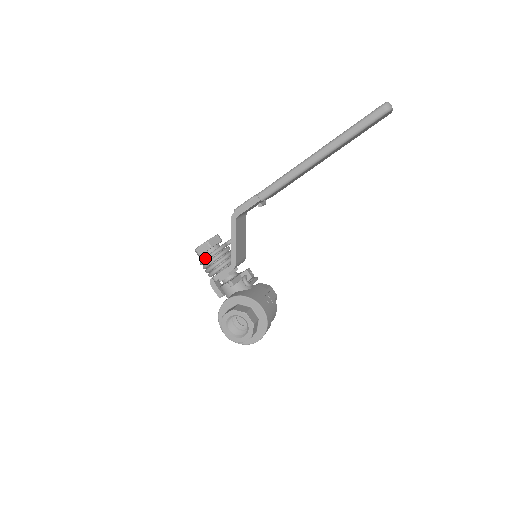
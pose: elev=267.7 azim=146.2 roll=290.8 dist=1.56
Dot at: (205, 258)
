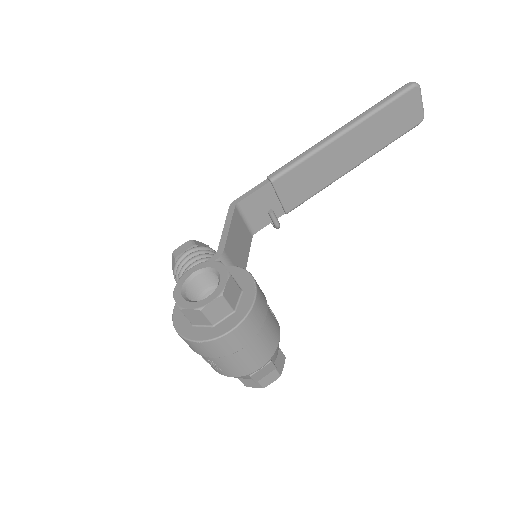
Dot at: occluded
